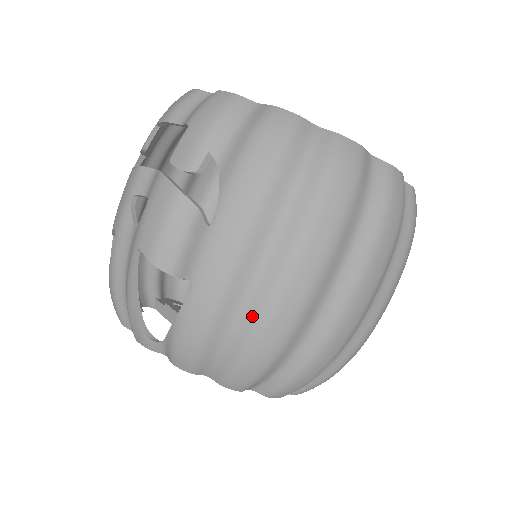
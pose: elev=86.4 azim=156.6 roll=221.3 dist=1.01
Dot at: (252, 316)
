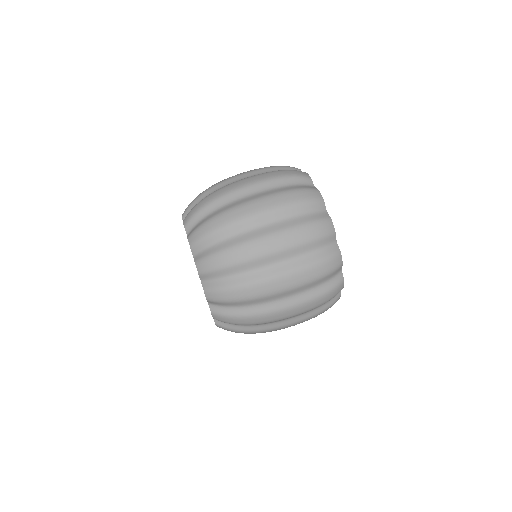
Dot at: occluded
